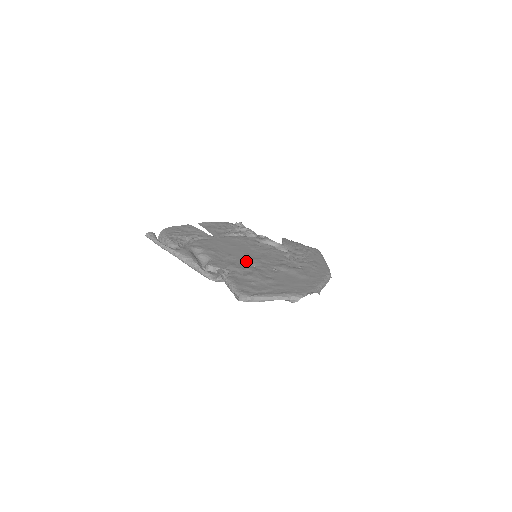
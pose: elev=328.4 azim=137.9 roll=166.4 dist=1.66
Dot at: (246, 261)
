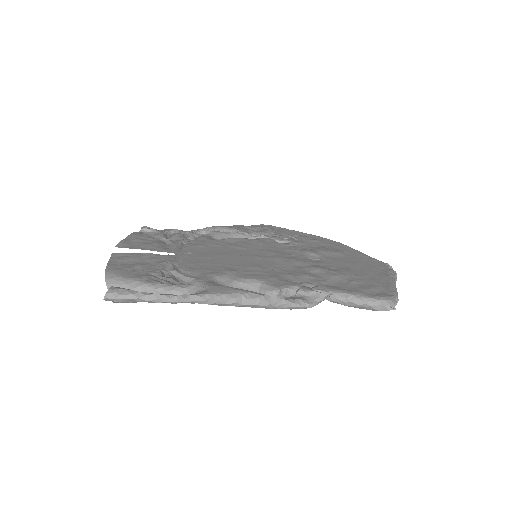
Dot at: (282, 264)
